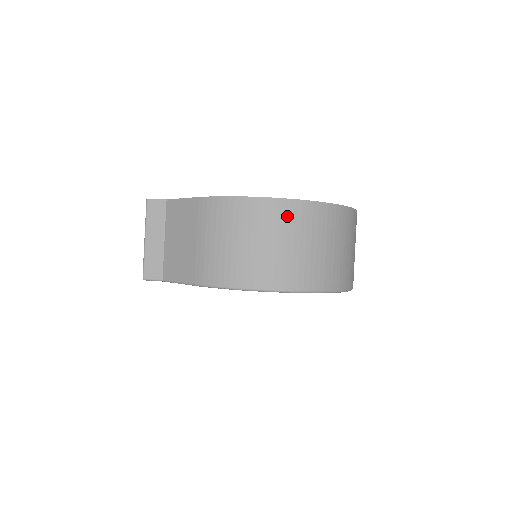
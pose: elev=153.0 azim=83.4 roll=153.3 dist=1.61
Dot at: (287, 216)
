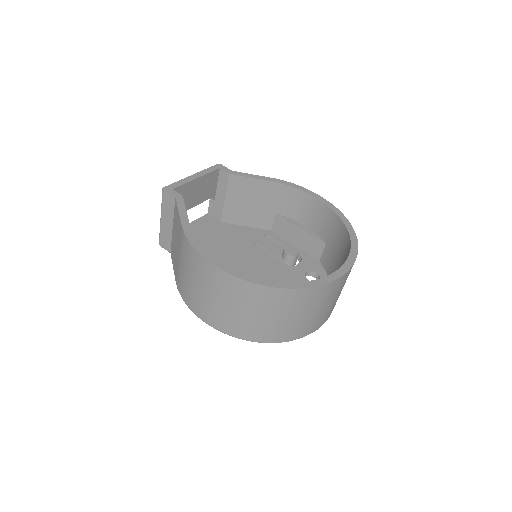
Dot at: (233, 288)
